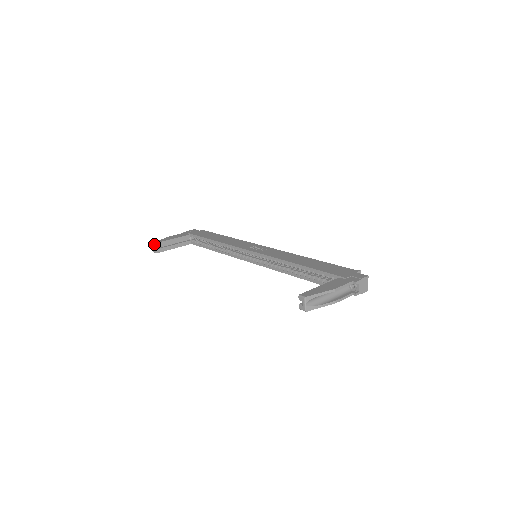
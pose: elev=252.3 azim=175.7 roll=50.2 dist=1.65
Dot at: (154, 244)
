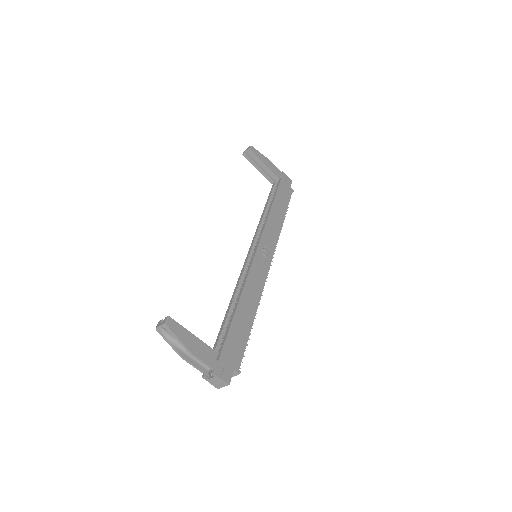
Dot at: (249, 148)
